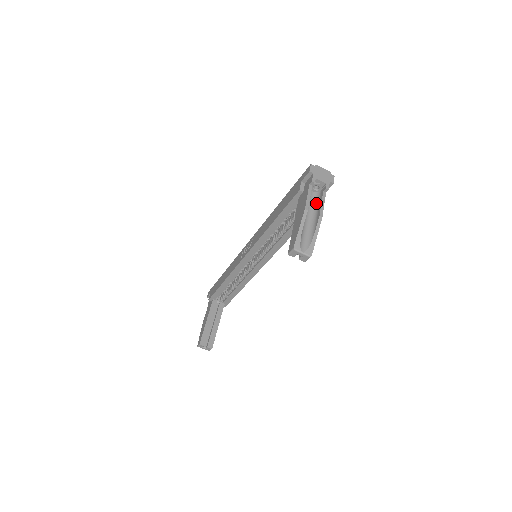
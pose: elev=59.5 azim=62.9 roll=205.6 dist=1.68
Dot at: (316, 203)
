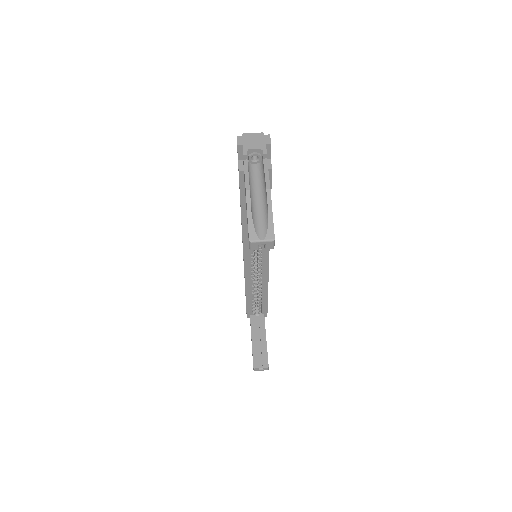
Dot at: (261, 176)
